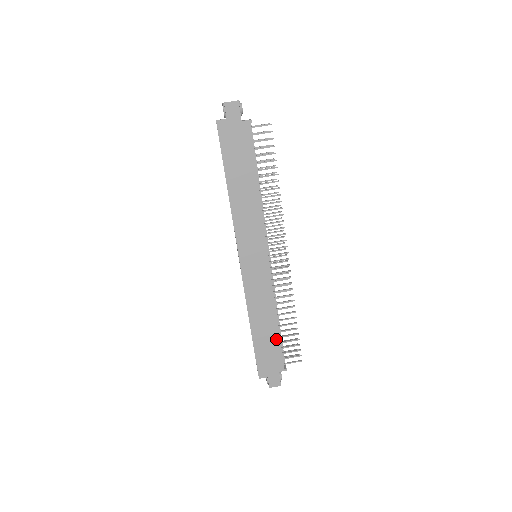
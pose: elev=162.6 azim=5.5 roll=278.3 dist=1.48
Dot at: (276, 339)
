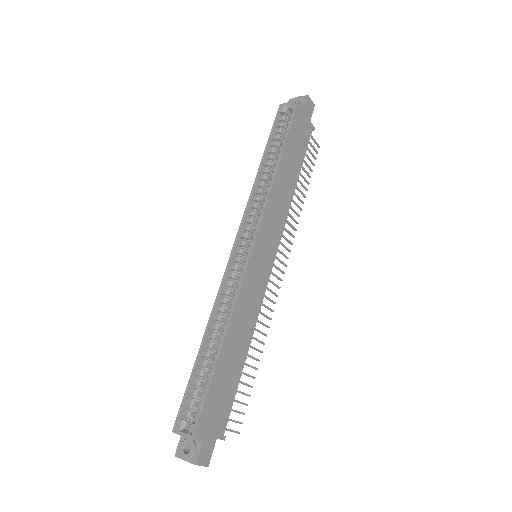
Dot at: (236, 379)
